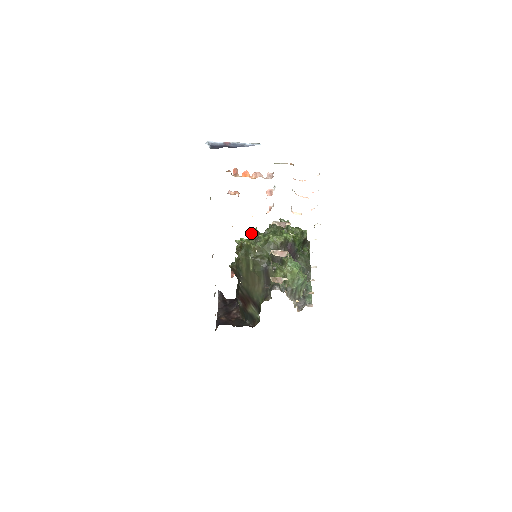
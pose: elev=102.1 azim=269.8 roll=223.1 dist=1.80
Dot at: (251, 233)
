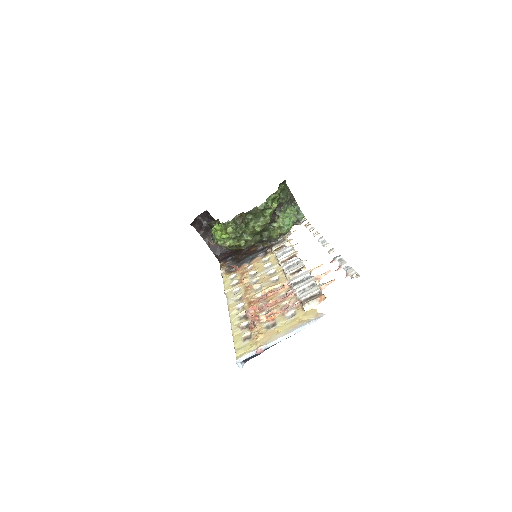
Dot at: (230, 231)
